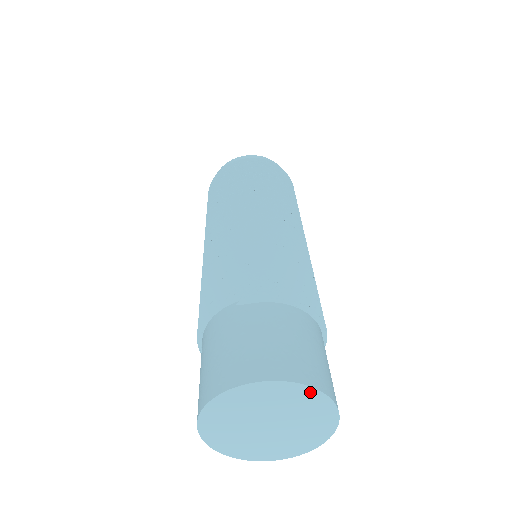
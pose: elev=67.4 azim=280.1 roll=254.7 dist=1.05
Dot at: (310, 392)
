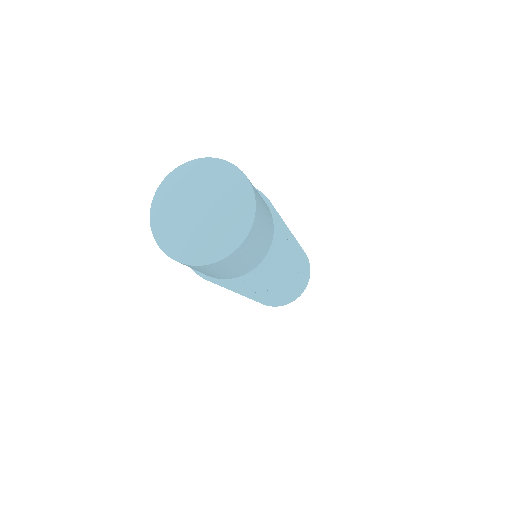
Dot at: (250, 198)
